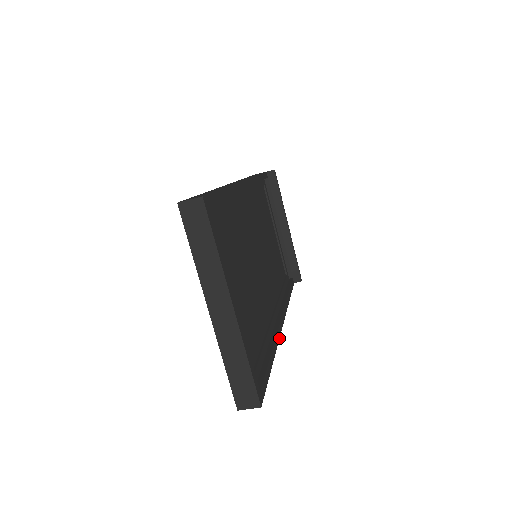
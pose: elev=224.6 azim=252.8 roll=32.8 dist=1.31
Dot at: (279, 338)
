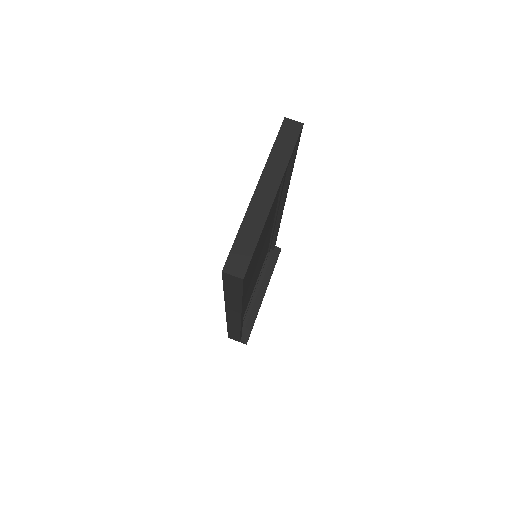
Dot at: (241, 312)
